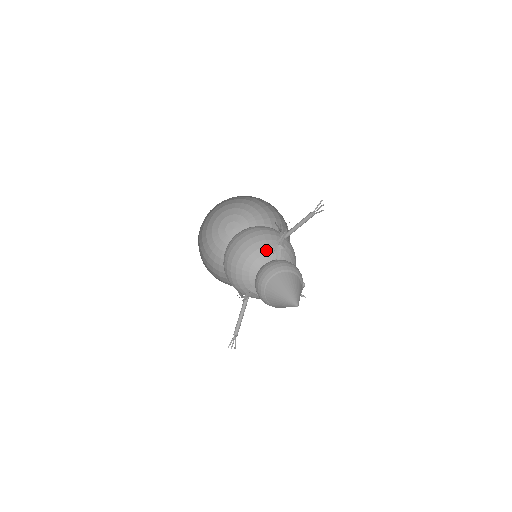
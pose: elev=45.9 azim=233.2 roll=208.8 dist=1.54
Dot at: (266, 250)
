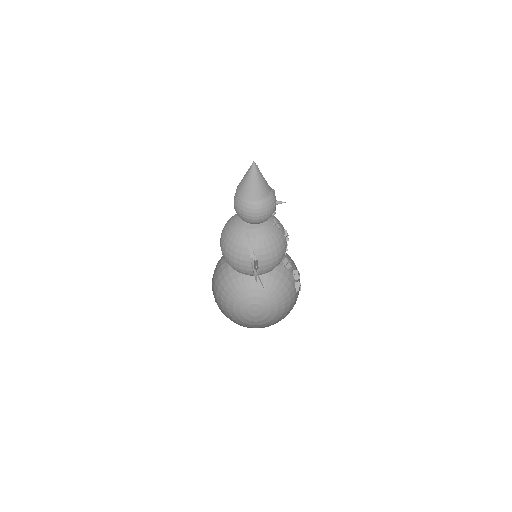
Dot at: occluded
